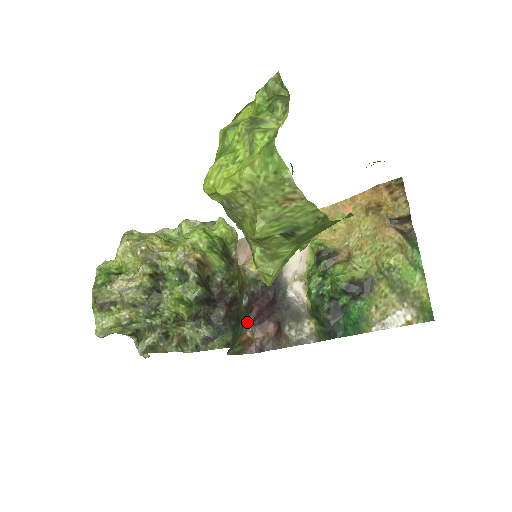
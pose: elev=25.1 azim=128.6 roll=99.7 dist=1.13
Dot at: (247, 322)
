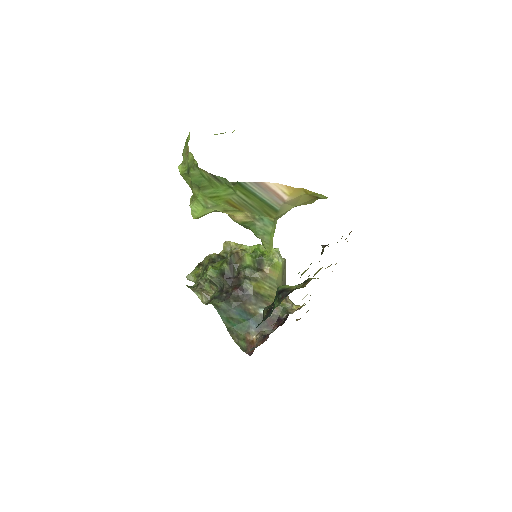
Dot at: (259, 330)
